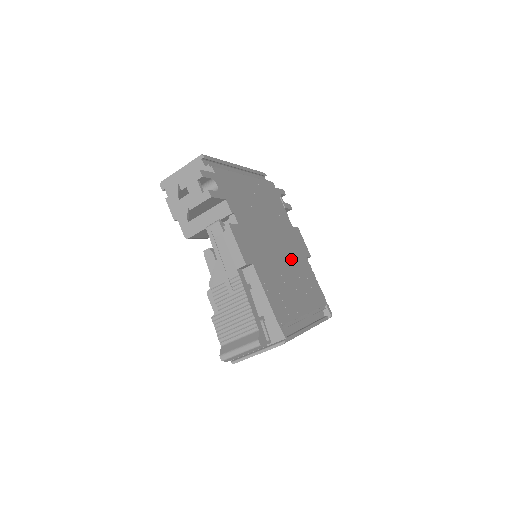
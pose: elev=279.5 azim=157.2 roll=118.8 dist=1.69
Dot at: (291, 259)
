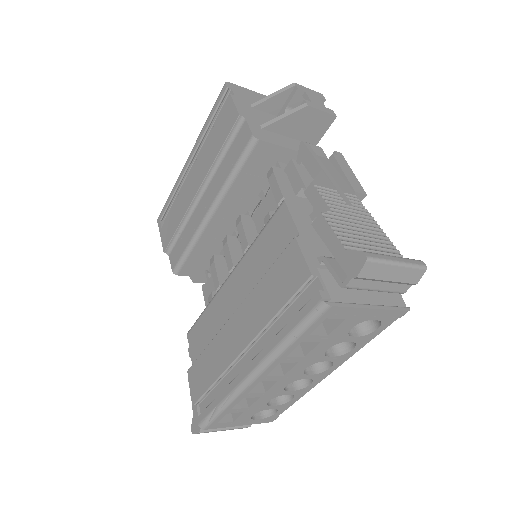
Dot at: occluded
